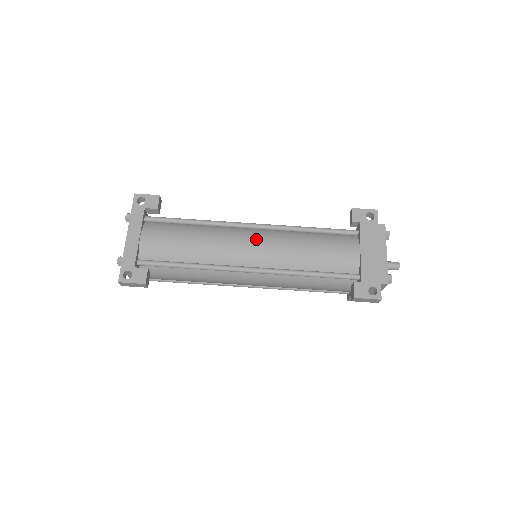
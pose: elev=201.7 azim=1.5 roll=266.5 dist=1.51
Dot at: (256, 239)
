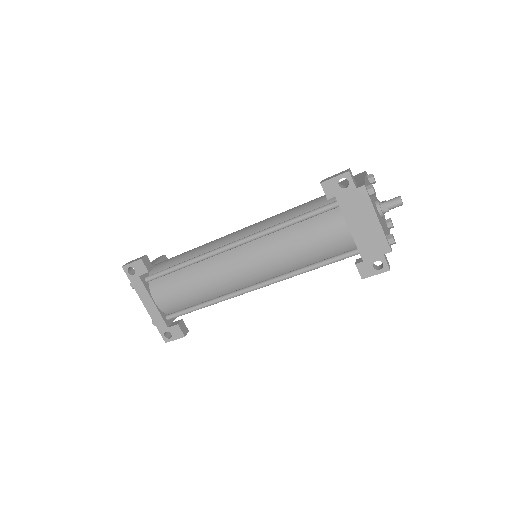
Dot at: (245, 261)
